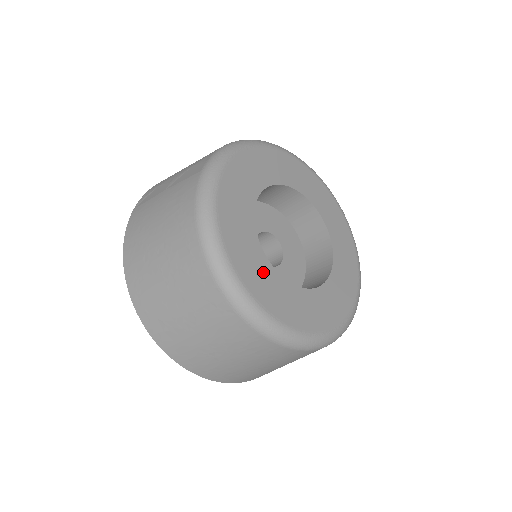
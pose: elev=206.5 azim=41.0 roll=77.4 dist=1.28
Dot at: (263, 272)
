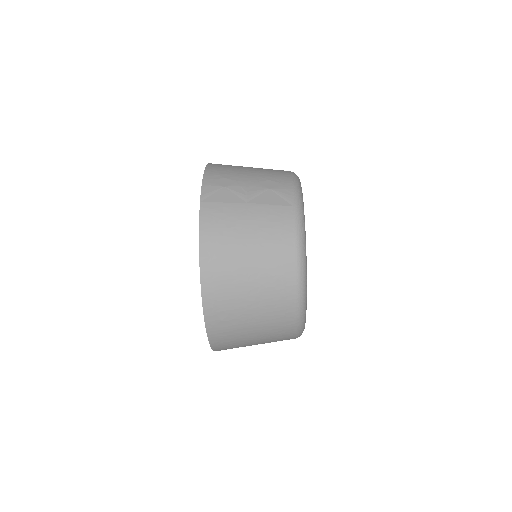
Dot at: occluded
